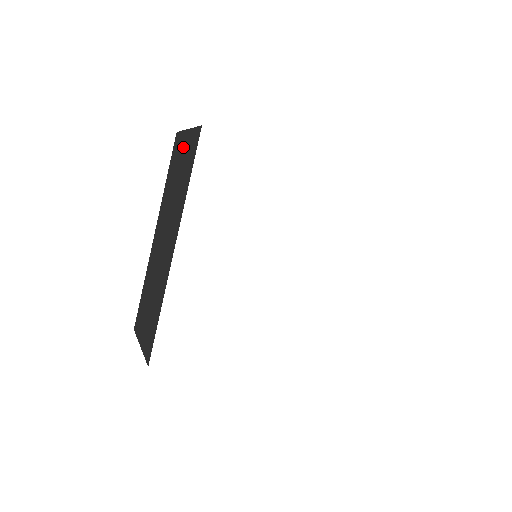
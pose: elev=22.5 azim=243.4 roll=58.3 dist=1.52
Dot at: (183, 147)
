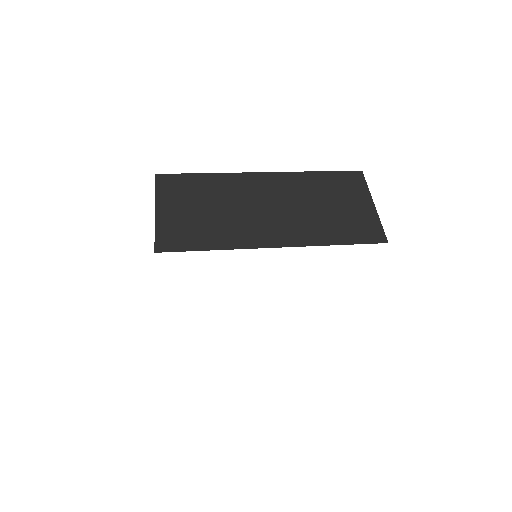
Dot at: occluded
